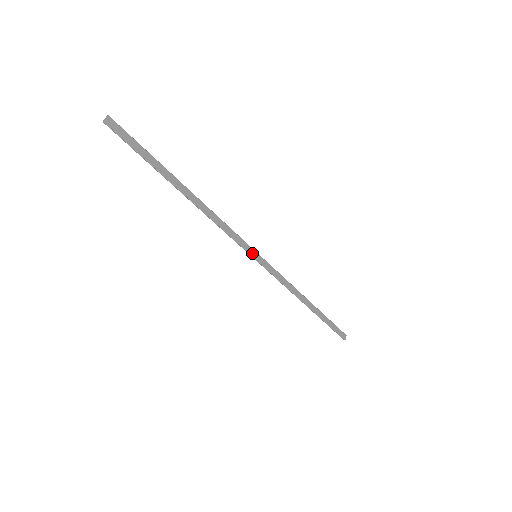
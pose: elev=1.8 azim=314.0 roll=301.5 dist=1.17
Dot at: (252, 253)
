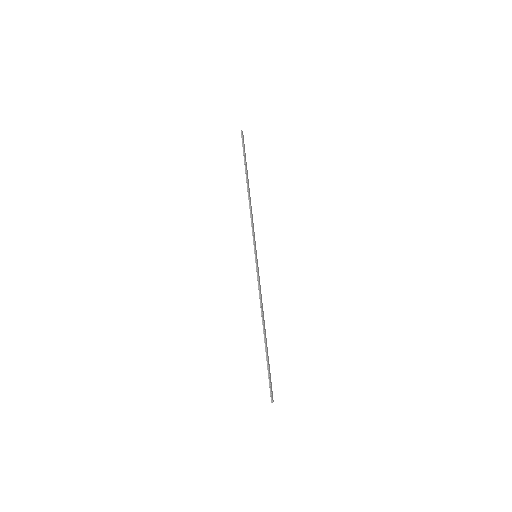
Dot at: (256, 251)
